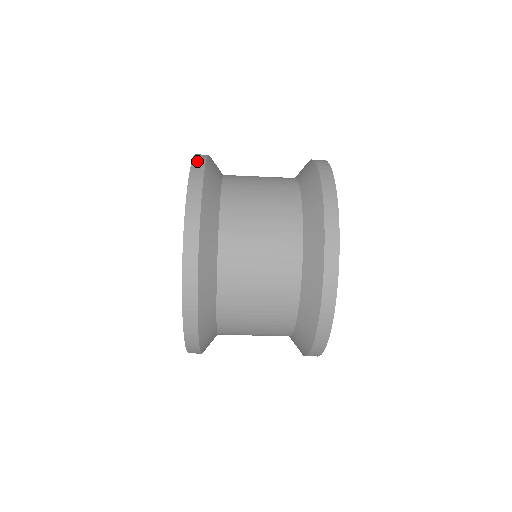
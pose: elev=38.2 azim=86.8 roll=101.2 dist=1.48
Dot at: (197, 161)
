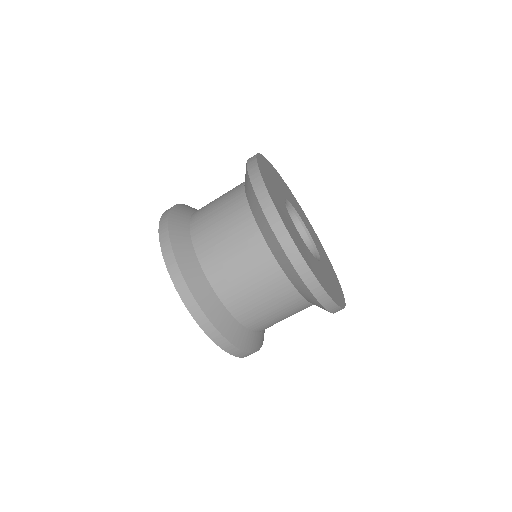
Dot at: occluded
